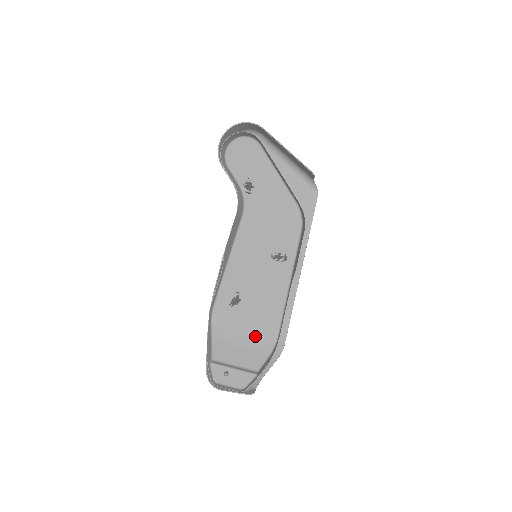
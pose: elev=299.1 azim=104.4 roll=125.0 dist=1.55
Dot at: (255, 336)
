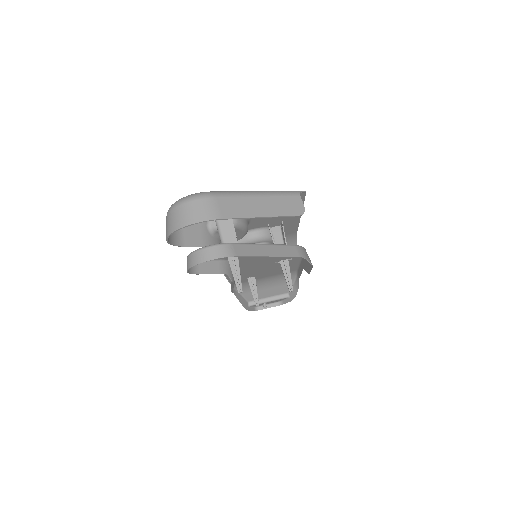
Dot at: (276, 280)
